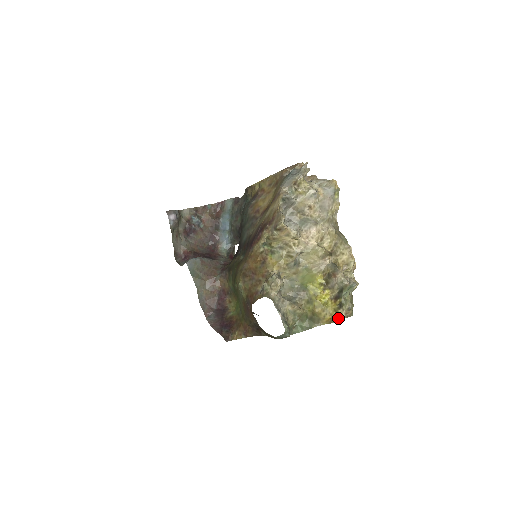
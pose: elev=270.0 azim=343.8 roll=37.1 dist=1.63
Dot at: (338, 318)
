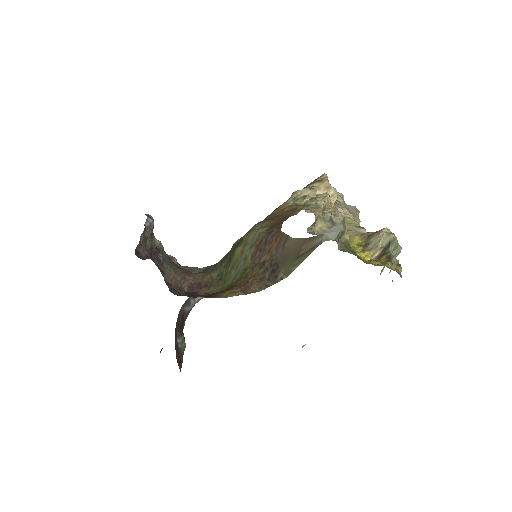
Dot at: (388, 267)
